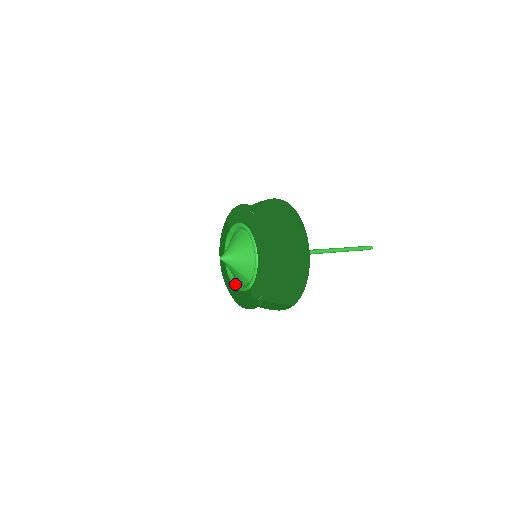
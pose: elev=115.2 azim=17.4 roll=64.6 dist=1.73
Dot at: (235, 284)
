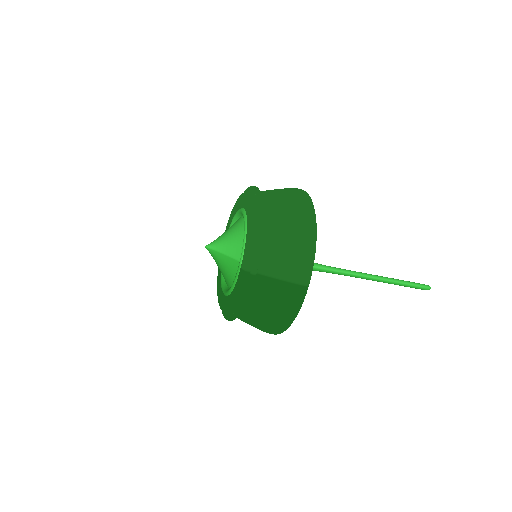
Dot at: (229, 289)
